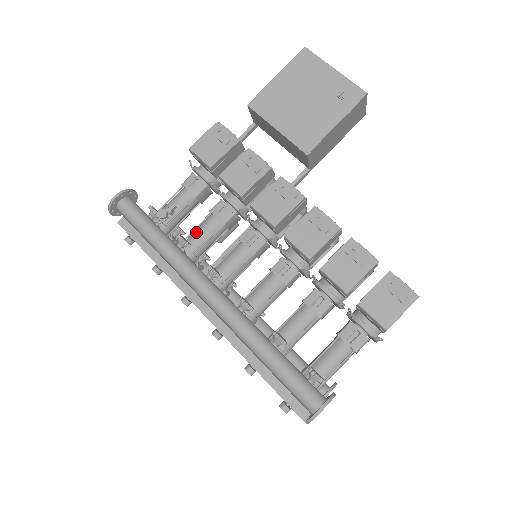
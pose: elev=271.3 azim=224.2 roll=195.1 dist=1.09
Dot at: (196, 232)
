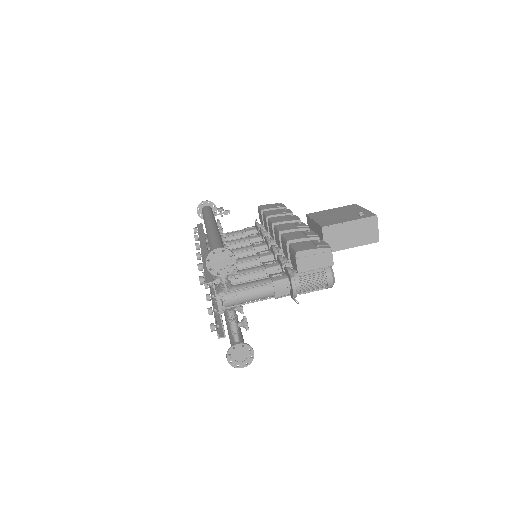
Dot at: (232, 240)
